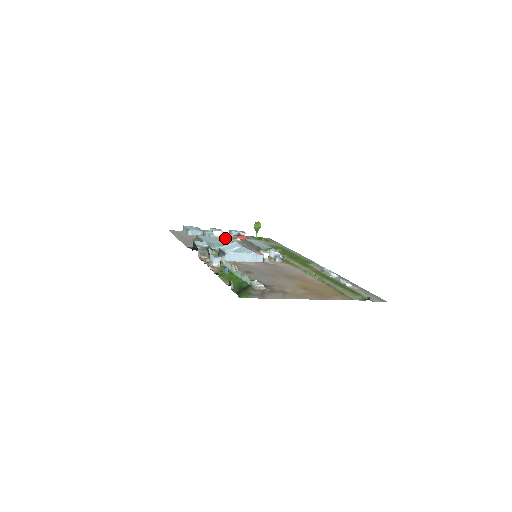
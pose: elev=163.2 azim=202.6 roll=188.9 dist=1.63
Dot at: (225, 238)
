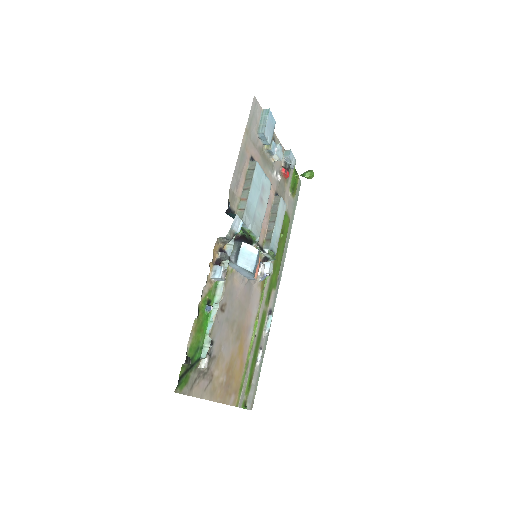
Dot at: (269, 188)
